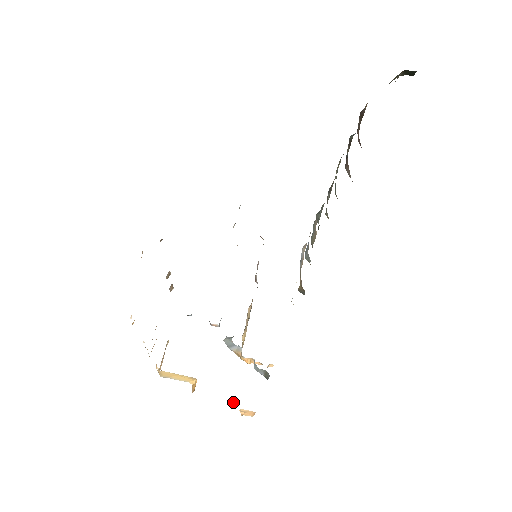
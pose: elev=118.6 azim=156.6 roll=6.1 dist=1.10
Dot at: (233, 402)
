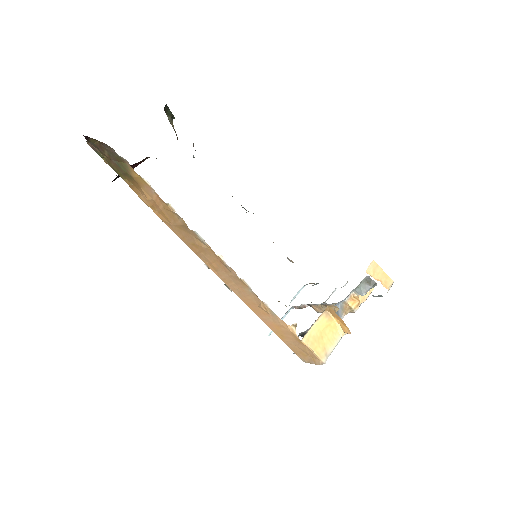
Dot at: occluded
